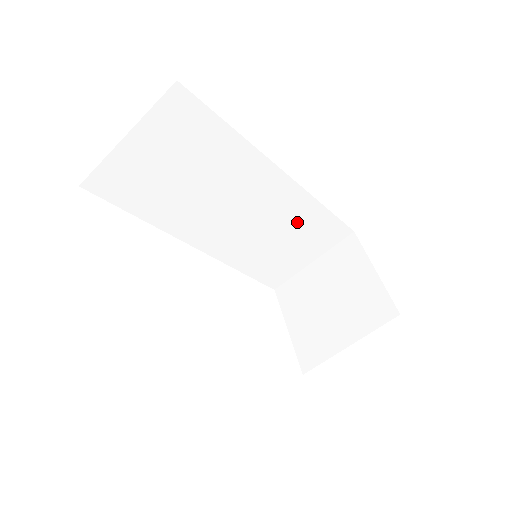
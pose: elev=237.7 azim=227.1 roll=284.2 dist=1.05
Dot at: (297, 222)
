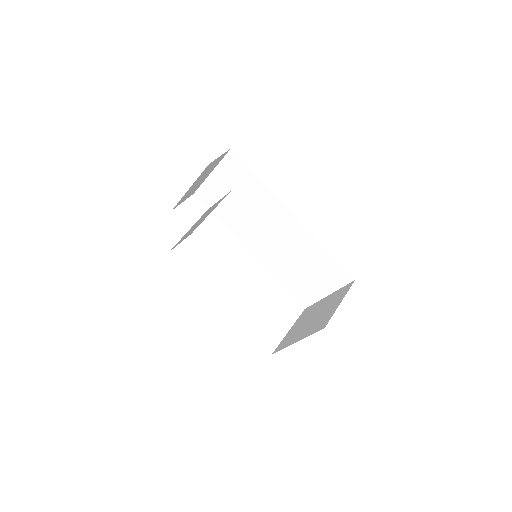
Dot at: (310, 256)
